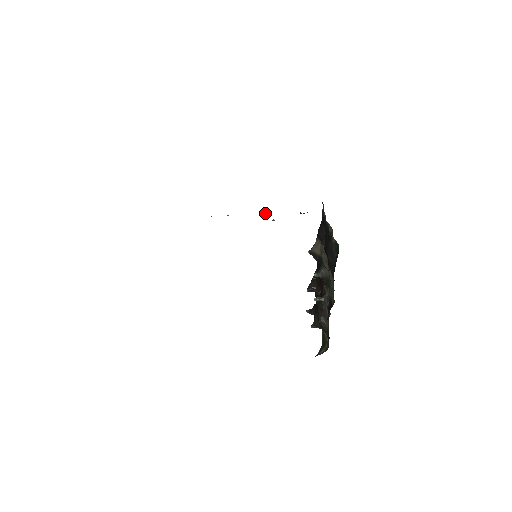
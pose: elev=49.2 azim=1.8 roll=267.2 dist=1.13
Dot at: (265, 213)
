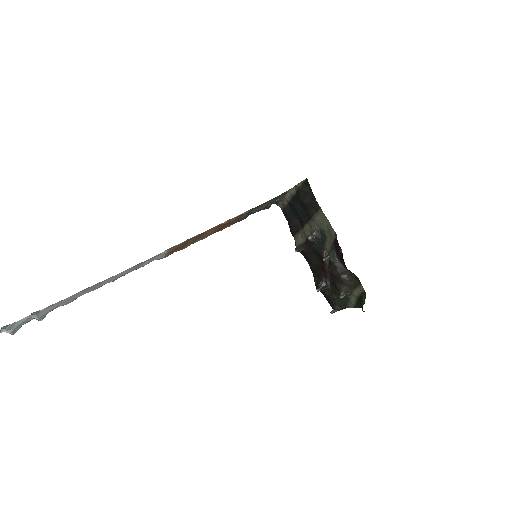
Dot at: (242, 213)
